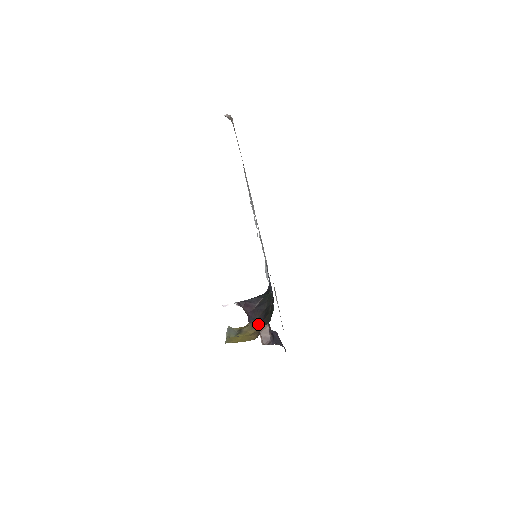
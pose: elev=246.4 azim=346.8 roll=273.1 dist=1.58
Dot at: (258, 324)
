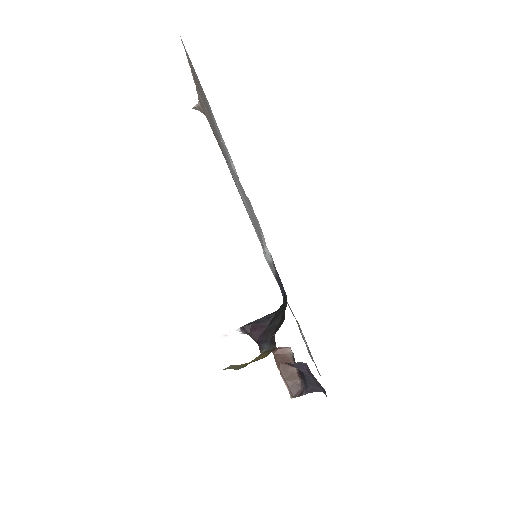
Dot at: (272, 345)
